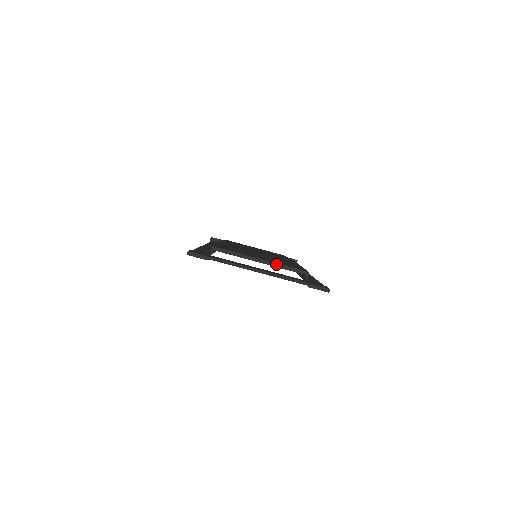
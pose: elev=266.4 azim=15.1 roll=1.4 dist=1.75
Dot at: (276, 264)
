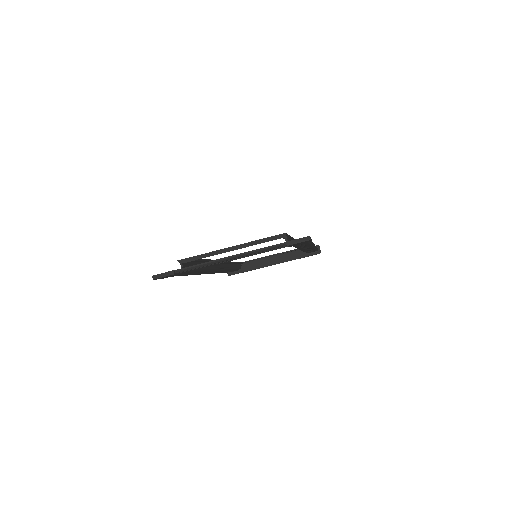
Dot at: (248, 243)
